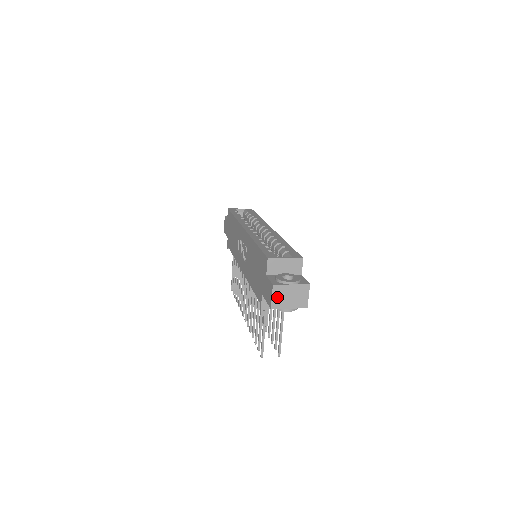
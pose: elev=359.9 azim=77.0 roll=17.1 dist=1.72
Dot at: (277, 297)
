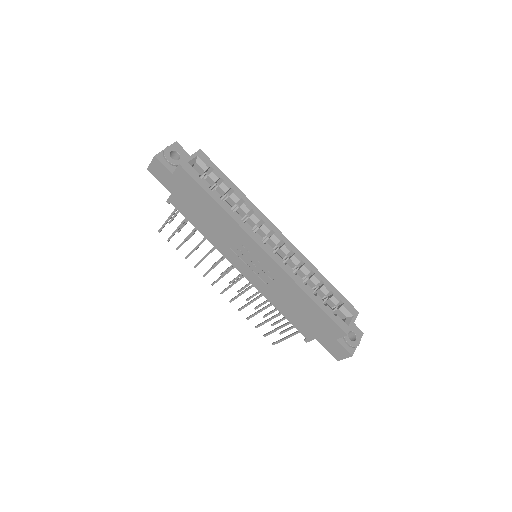
Dot at: occluded
